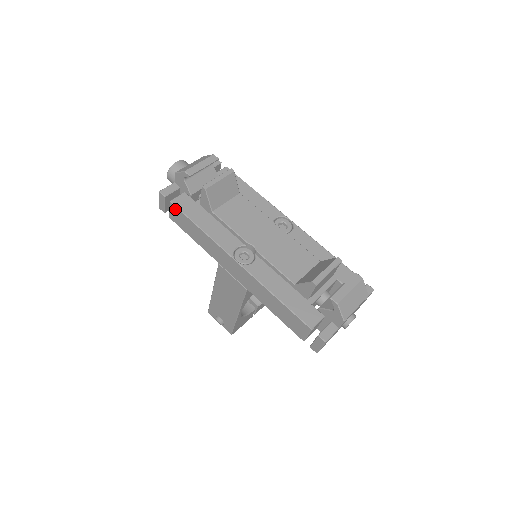
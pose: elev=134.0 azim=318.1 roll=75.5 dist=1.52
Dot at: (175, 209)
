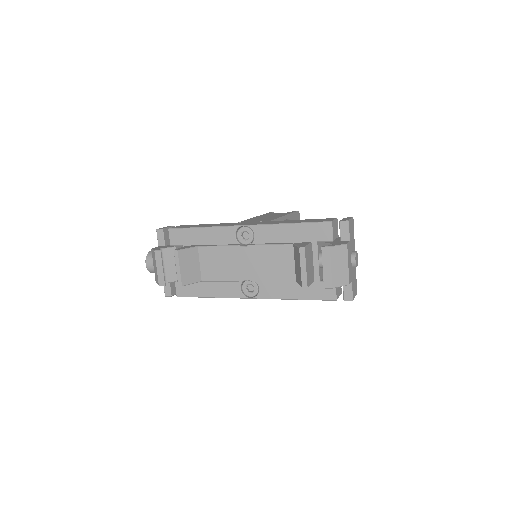
Dot at: (185, 296)
